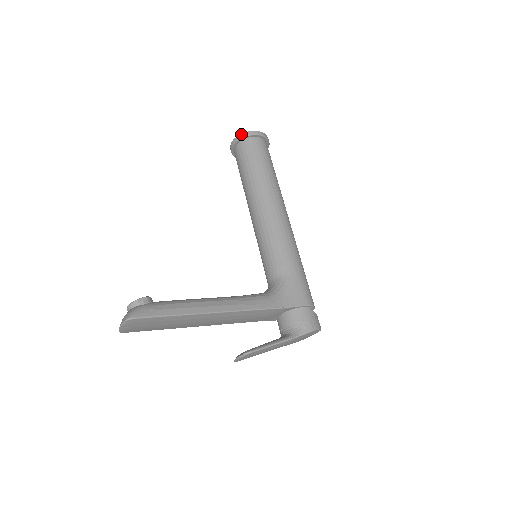
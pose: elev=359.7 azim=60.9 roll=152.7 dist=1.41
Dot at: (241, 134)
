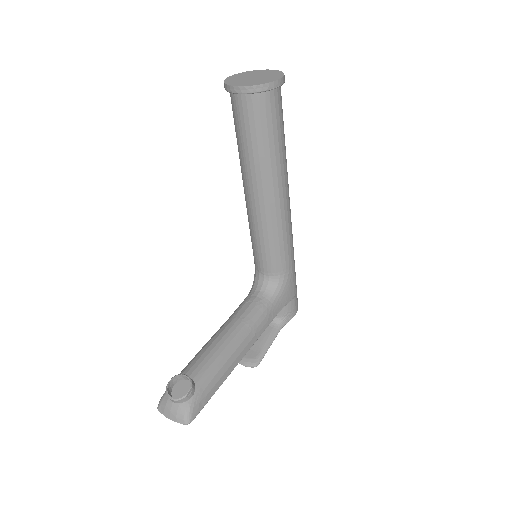
Dot at: (258, 86)
